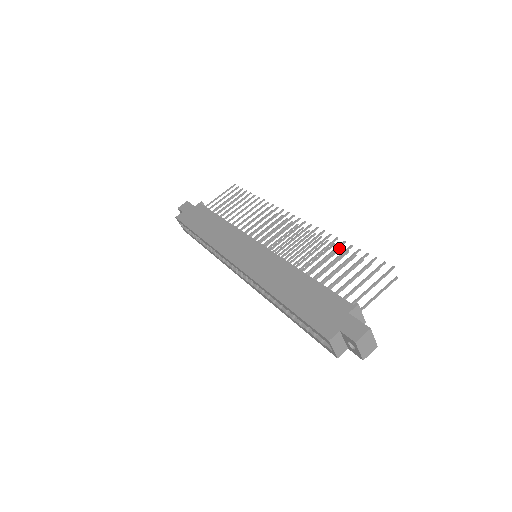
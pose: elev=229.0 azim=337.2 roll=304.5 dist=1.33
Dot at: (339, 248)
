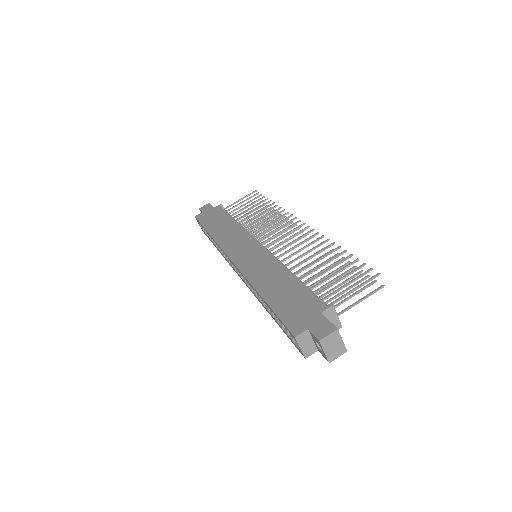
Dot at: (336, 254)
